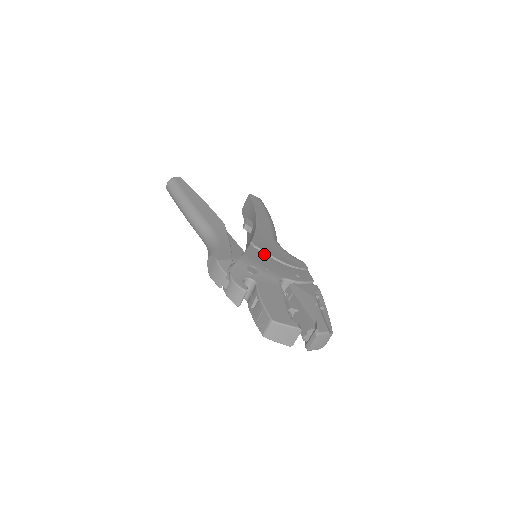
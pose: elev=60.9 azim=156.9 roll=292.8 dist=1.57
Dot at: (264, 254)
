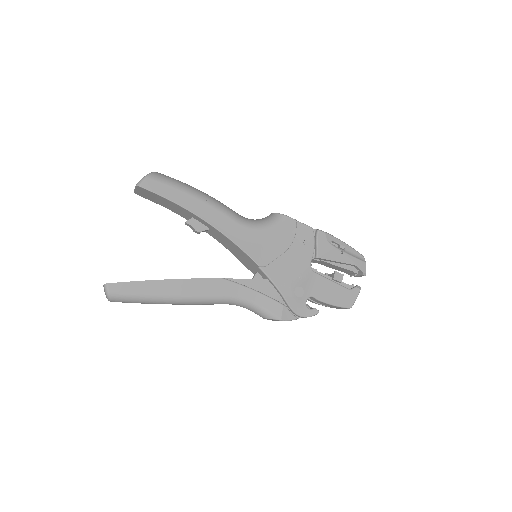
Dot at: (276, 261)
